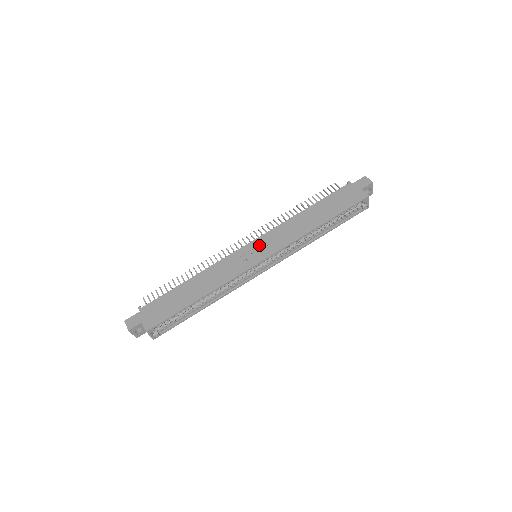
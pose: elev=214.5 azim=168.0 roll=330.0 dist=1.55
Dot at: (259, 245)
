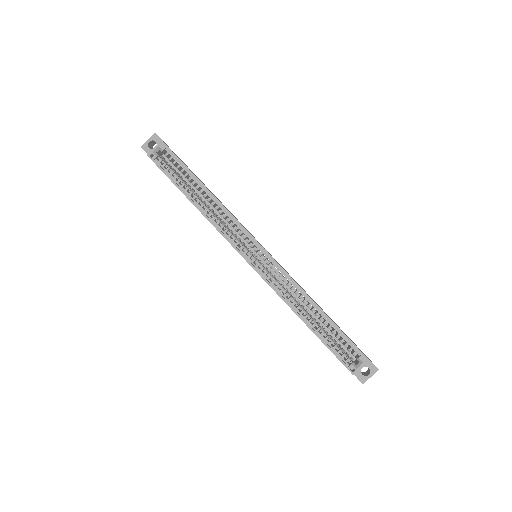
Dot at: (270, 254)
